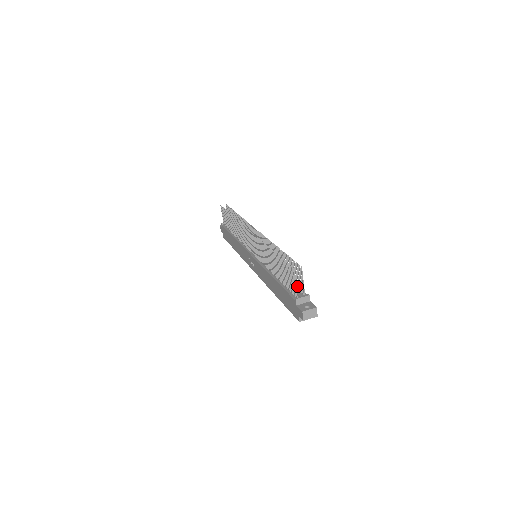
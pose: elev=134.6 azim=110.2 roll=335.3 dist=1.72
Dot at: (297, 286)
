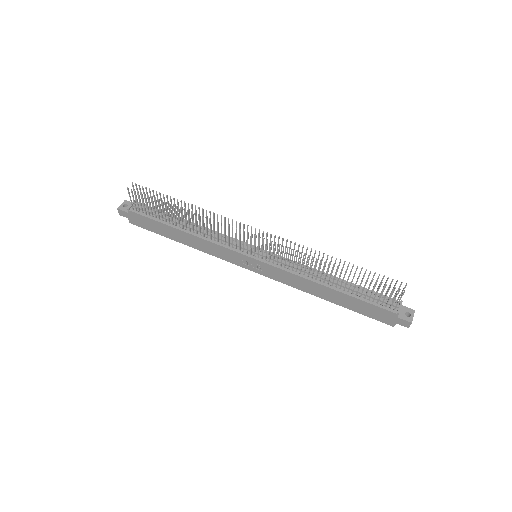
Dot at: occluded
